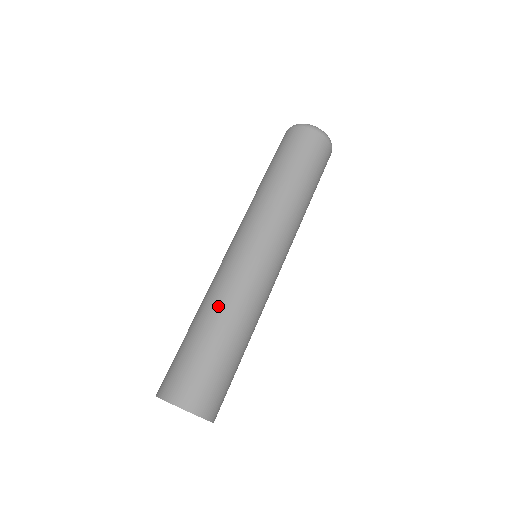
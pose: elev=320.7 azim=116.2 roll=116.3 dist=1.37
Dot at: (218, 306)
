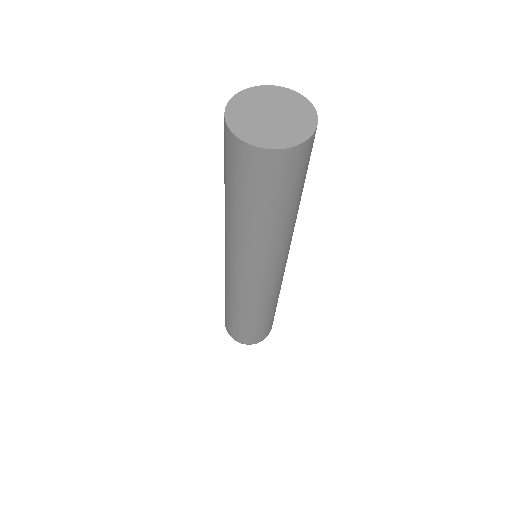
Dot at: occluded
